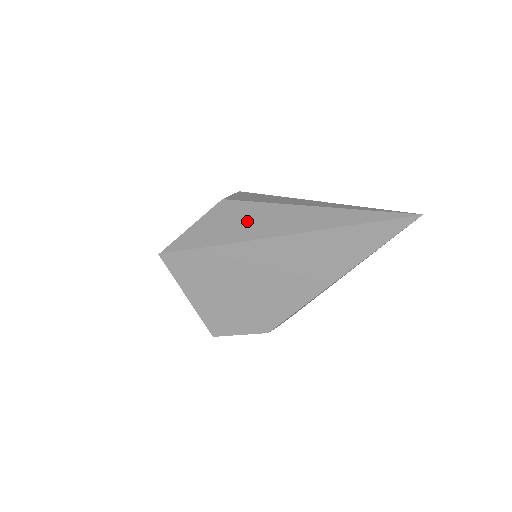
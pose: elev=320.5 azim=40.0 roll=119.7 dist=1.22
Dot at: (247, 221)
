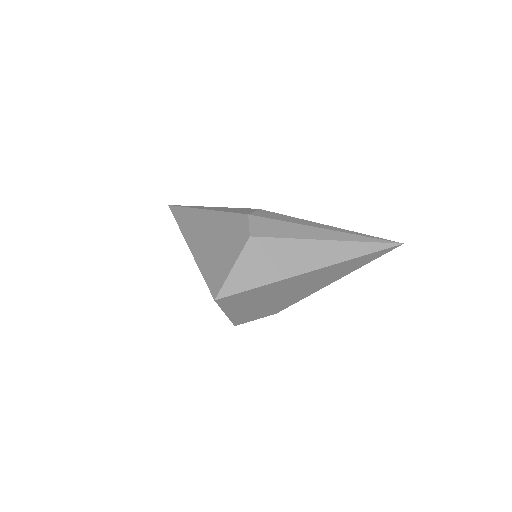
Dot at: (281, 259)
